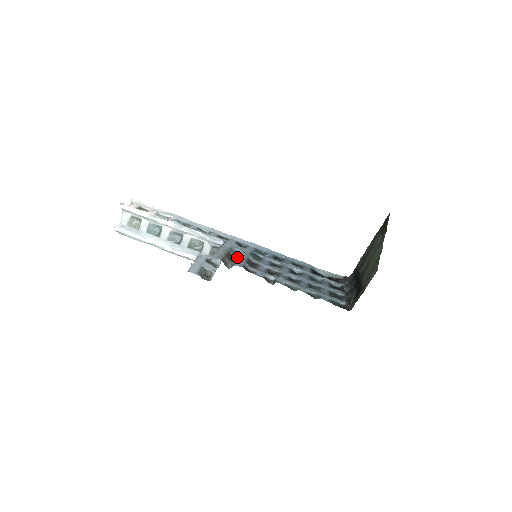
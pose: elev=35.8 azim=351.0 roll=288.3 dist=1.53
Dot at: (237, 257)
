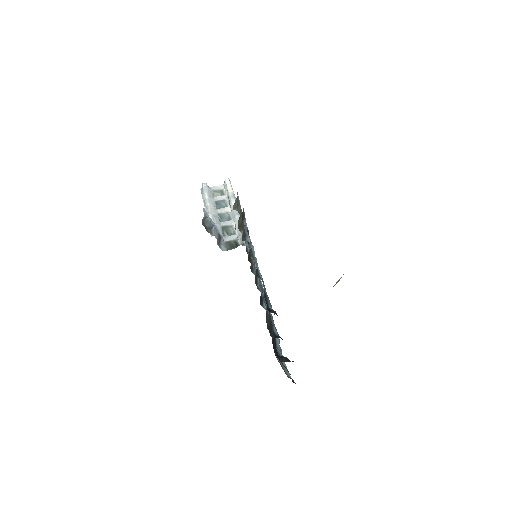
Dot at: occluded
